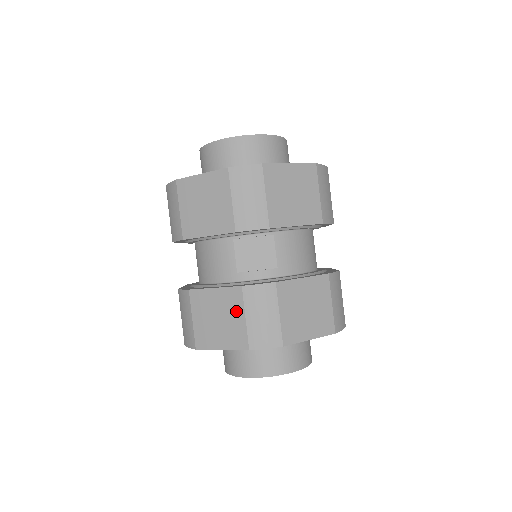
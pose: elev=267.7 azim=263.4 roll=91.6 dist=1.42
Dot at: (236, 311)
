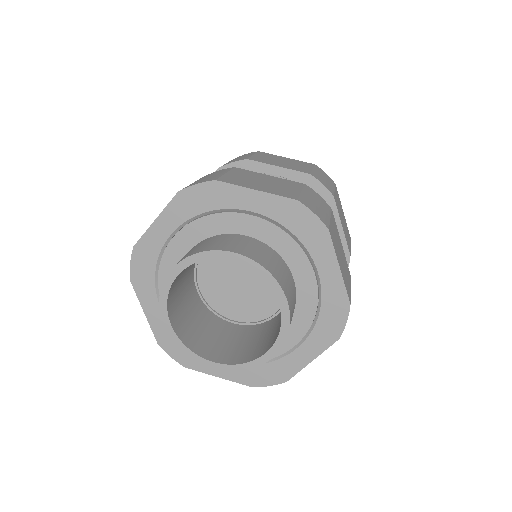
Dot at: occluded
